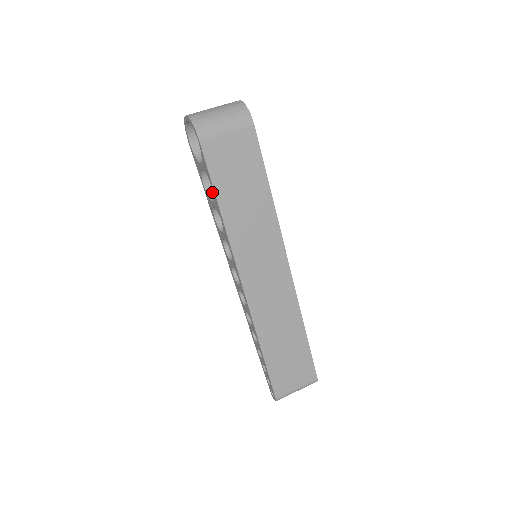
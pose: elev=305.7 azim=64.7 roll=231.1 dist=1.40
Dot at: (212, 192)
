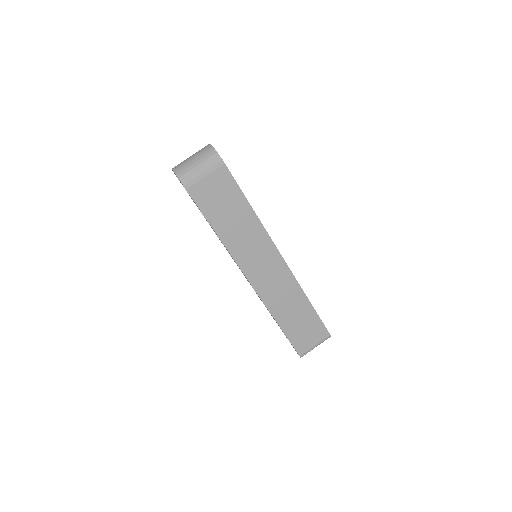
Dot at: occluded
